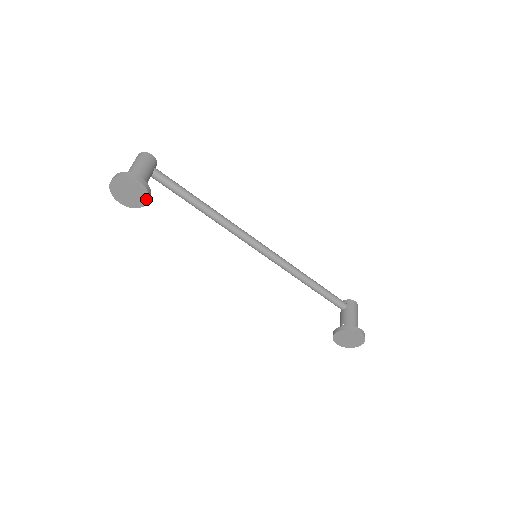
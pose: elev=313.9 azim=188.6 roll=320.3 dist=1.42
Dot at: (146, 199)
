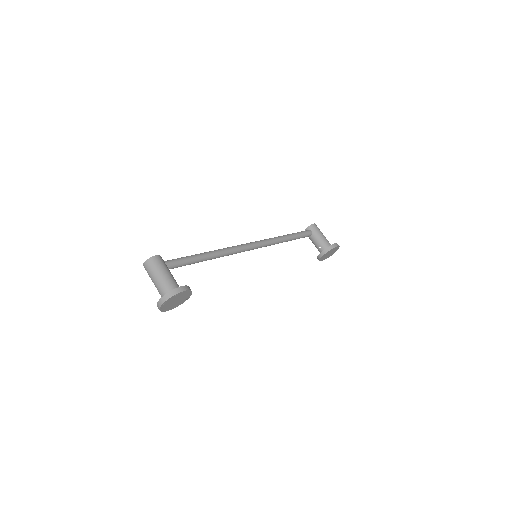
Dot at: (189, 295)
